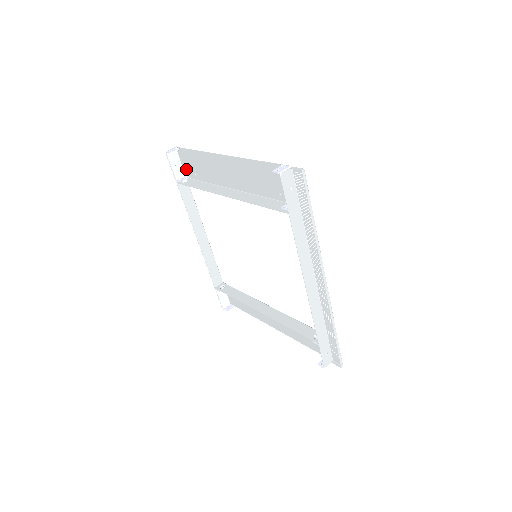
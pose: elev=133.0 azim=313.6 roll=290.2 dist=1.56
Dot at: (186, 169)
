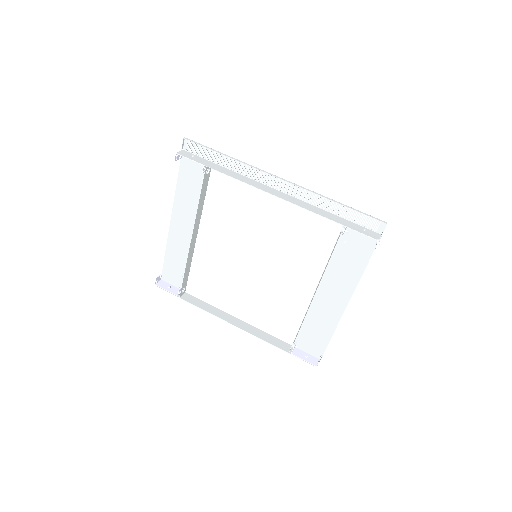
Dot at: (178, 284)
